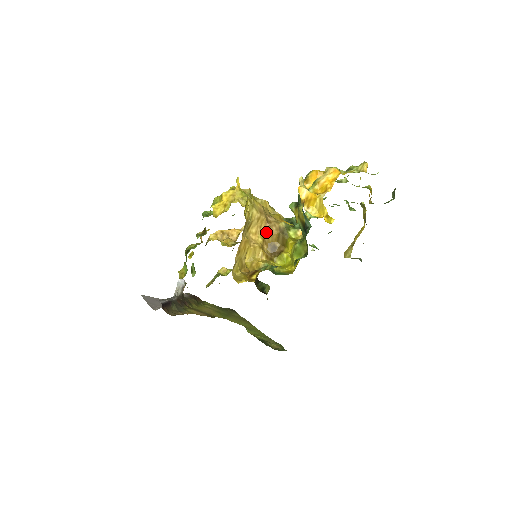
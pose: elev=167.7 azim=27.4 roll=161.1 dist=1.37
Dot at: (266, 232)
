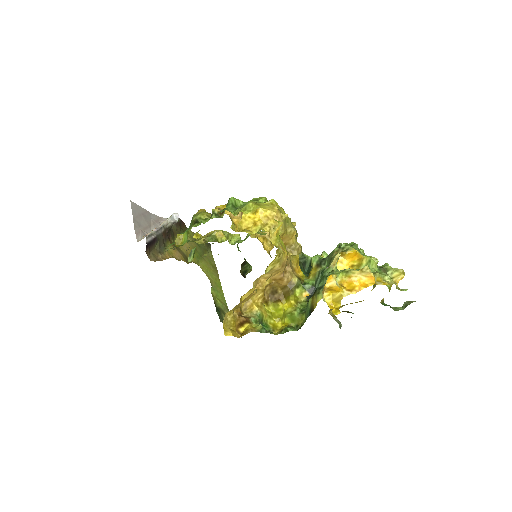
Dot at: (276, 279)
